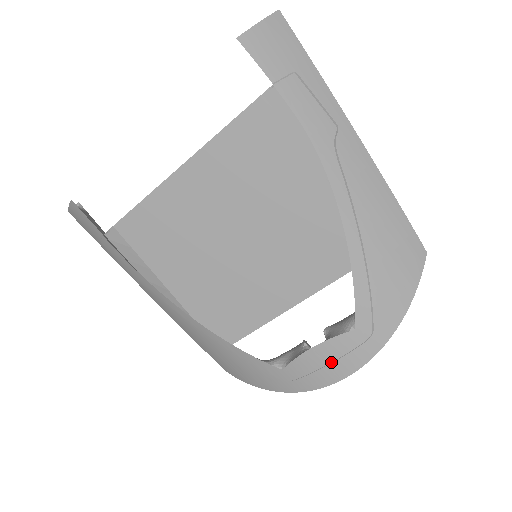
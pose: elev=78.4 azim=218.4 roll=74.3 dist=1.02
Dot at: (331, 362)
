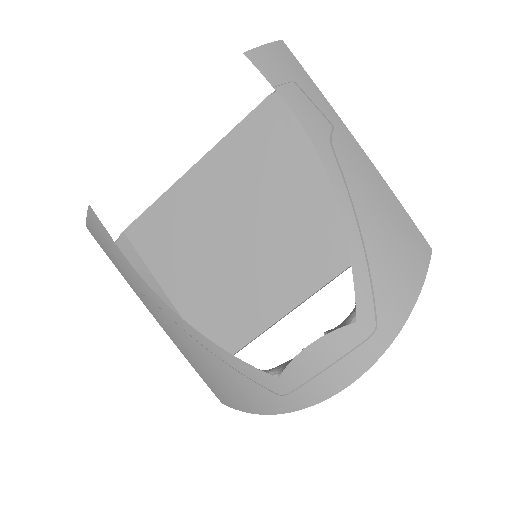
Dot at: (331, 363)
